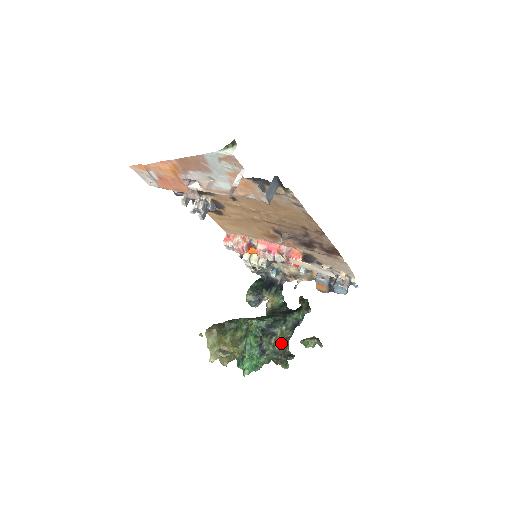
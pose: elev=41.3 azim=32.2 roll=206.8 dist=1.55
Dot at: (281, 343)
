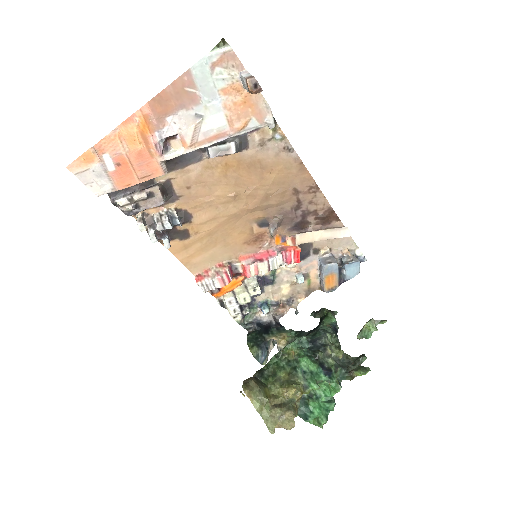
Dot at: (339, 350)
